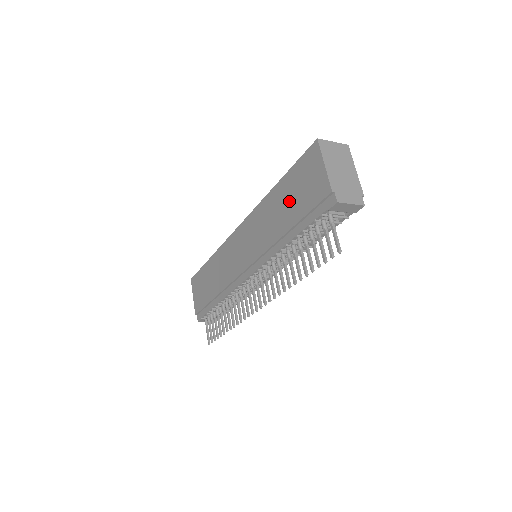
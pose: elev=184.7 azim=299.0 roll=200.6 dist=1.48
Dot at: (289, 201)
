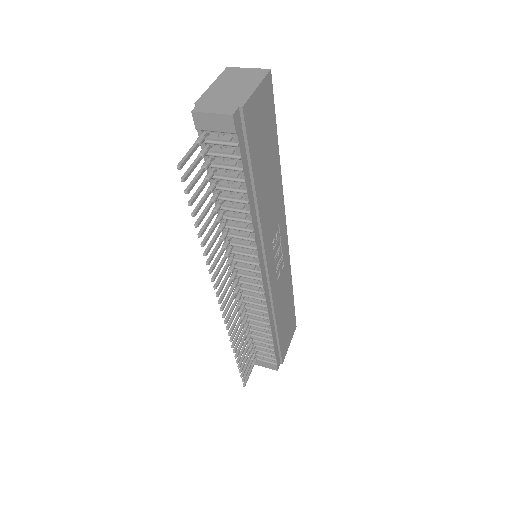
Dot at: occluded
